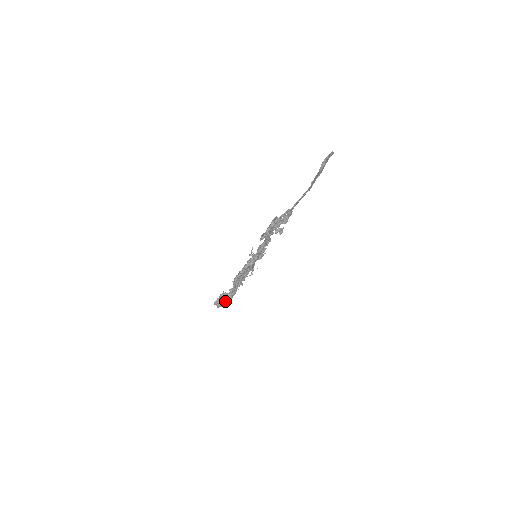
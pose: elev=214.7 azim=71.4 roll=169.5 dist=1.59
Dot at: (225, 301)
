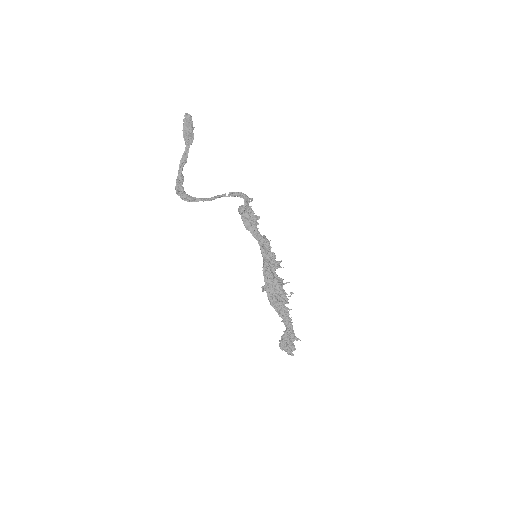
Dot at: (290, 341)
